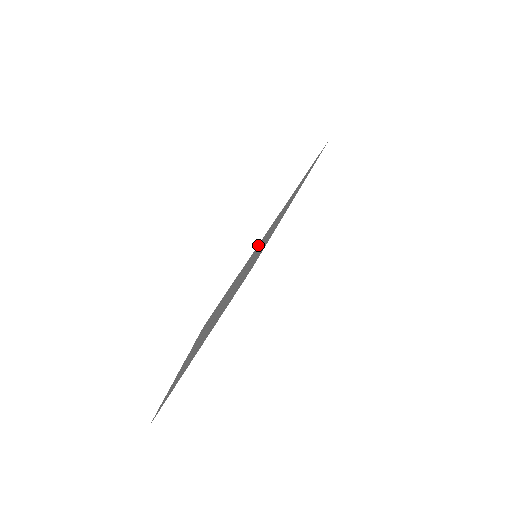
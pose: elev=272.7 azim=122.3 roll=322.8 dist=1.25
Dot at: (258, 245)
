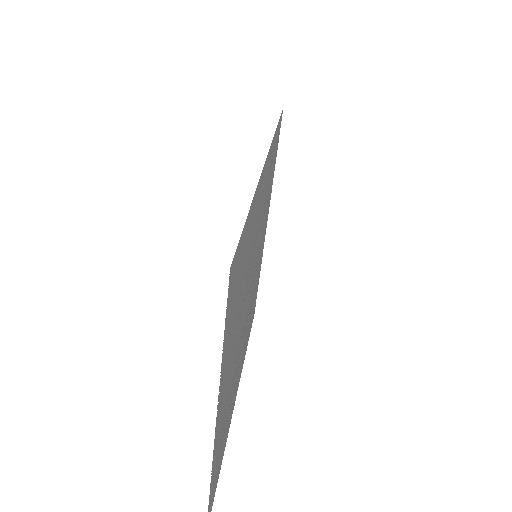
Dot at: (256, 193)
